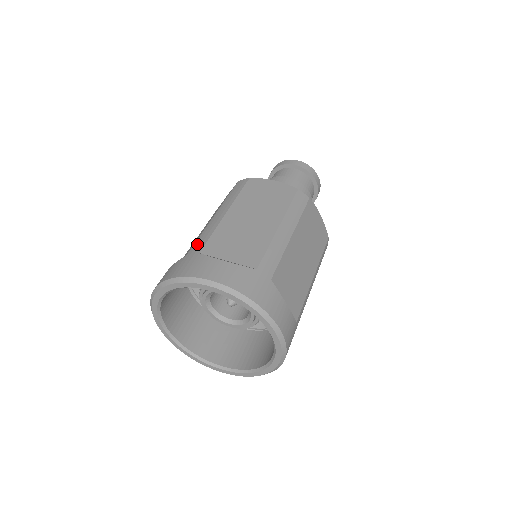
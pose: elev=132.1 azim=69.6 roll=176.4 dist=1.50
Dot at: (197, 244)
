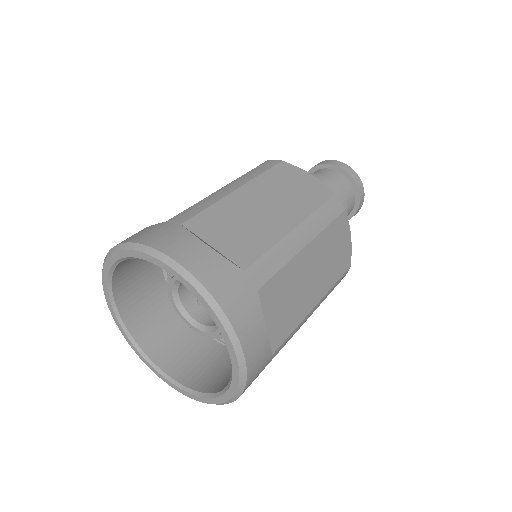
Dot at: (184, 213)
